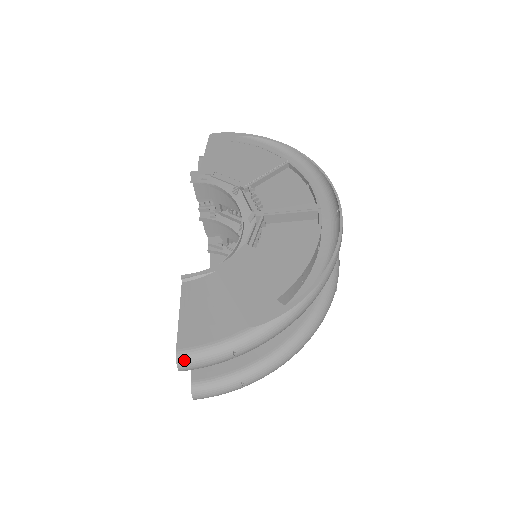
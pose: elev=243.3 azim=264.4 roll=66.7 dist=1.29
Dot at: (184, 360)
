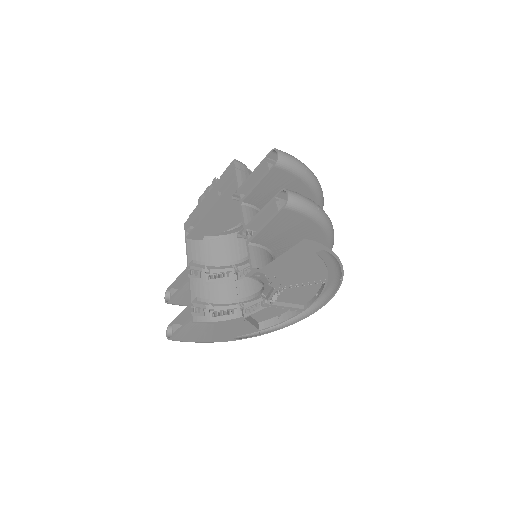
Dot at: (172, 340)
